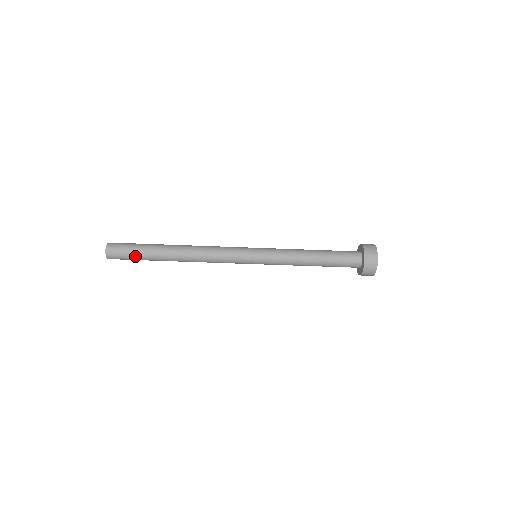
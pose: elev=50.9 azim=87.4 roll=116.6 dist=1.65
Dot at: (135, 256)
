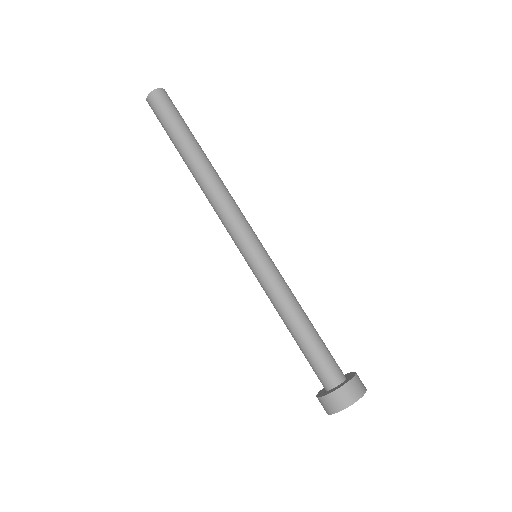
Dot at: (175, 119)
